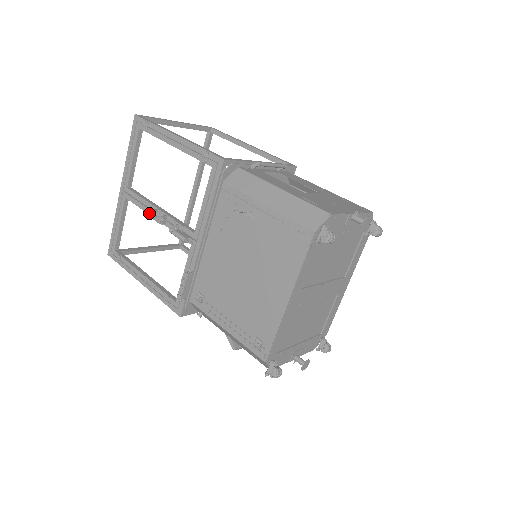
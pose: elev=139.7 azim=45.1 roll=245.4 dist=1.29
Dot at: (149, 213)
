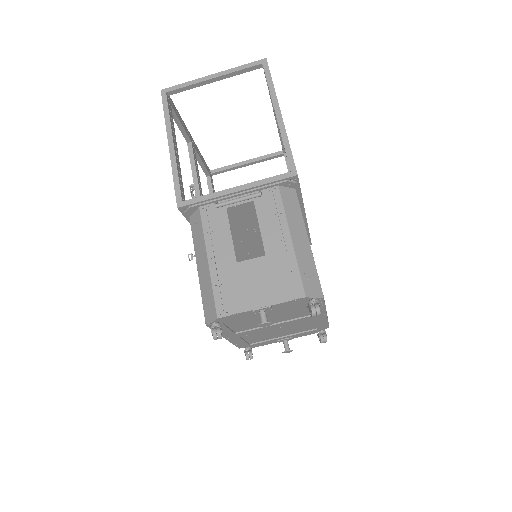
Dot at: occluded
